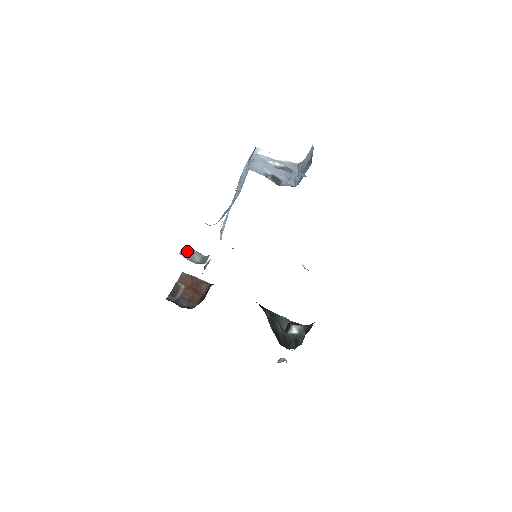
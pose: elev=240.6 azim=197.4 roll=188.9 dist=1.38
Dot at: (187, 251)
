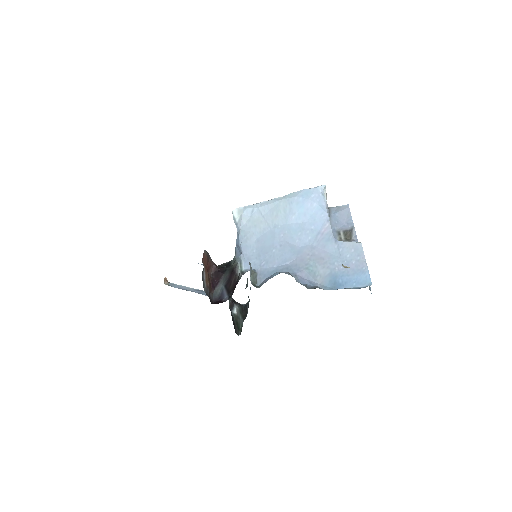
Dot at: occluded
